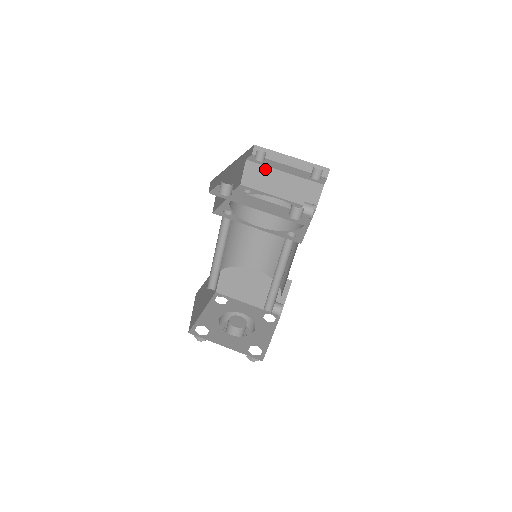
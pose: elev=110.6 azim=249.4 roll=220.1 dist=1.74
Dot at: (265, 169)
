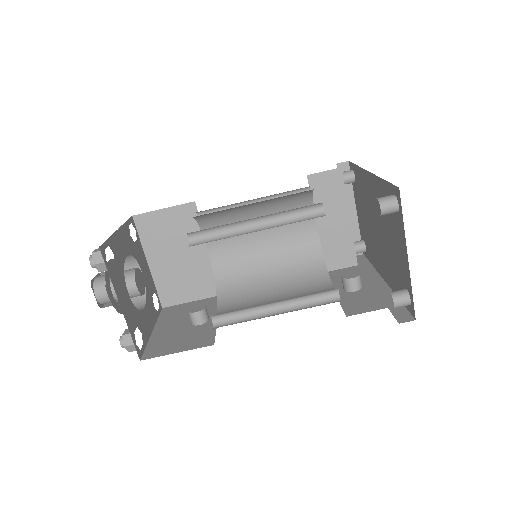
Dot at: (342, 195)
